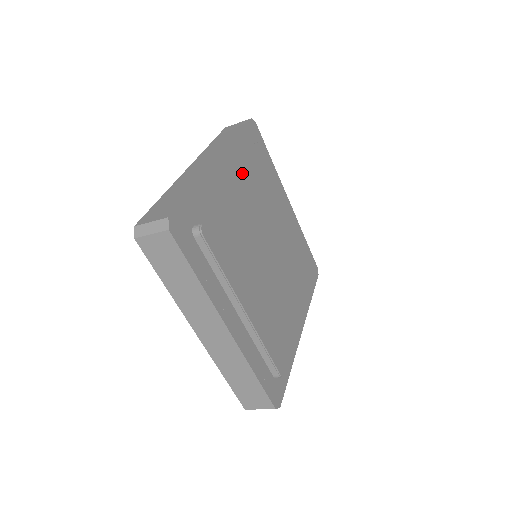
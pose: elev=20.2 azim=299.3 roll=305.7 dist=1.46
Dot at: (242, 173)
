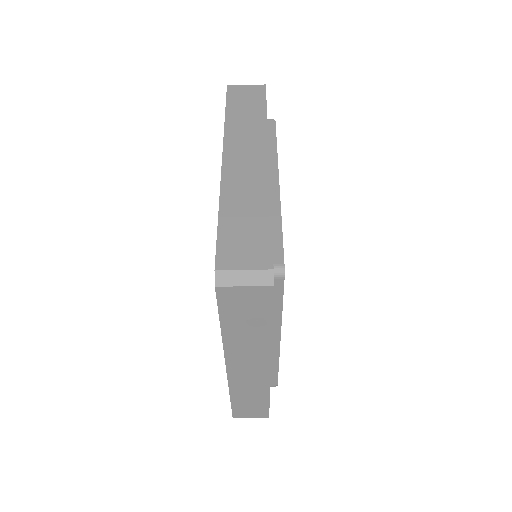
Dot at: occluded
